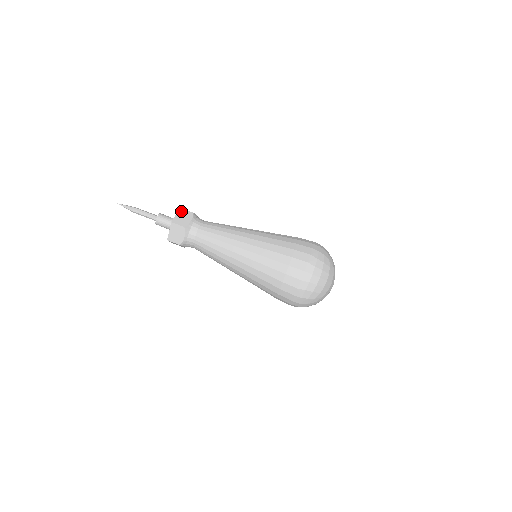
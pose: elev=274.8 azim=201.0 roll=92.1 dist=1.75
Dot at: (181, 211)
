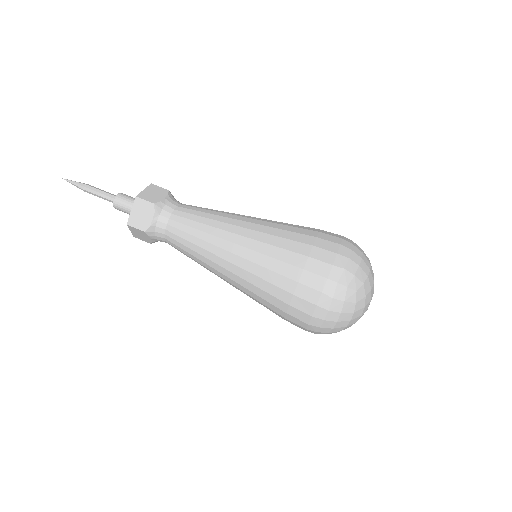
Dot at: (137, 203)
